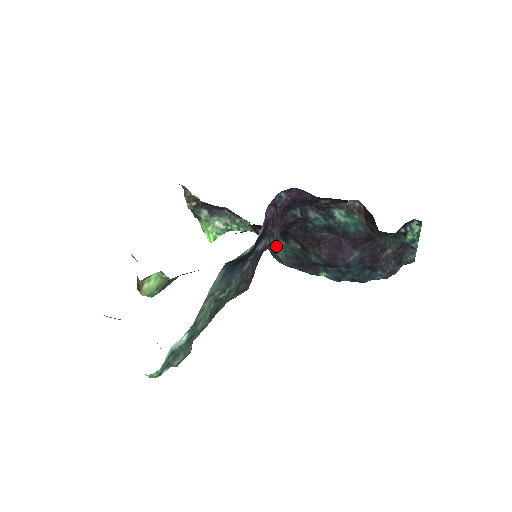
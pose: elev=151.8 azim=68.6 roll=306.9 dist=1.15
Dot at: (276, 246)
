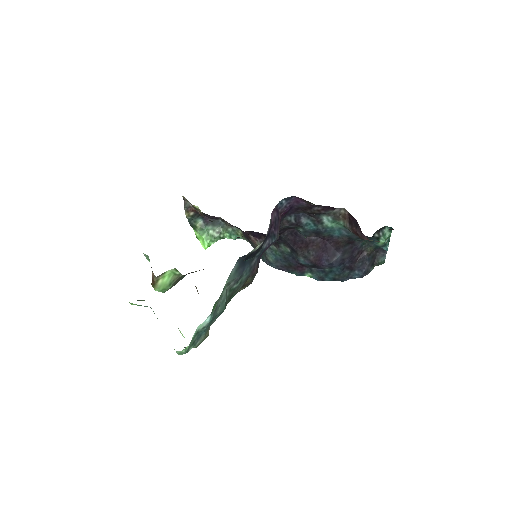
Dot at: (267, 250)
